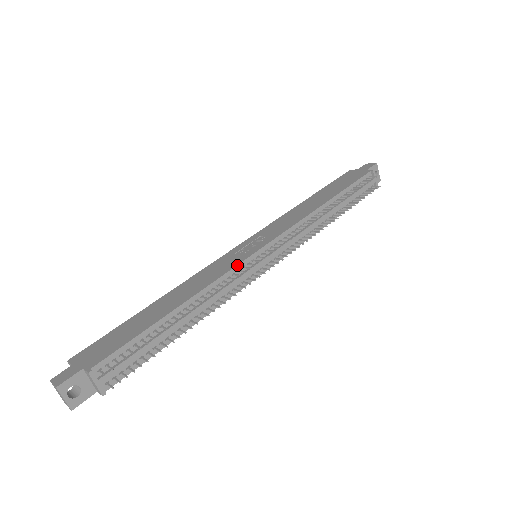
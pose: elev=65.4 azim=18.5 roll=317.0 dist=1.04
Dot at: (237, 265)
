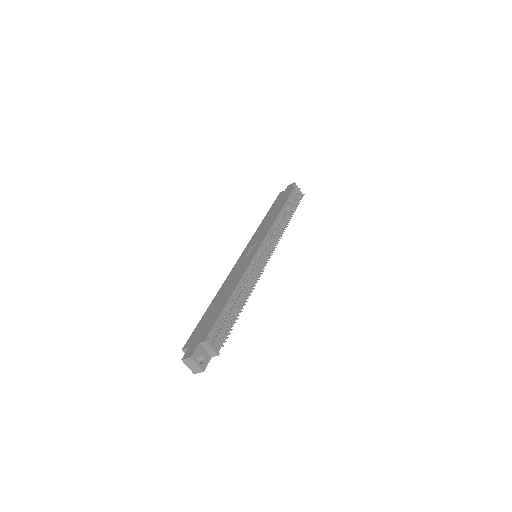
Dot at: (251, 260)
